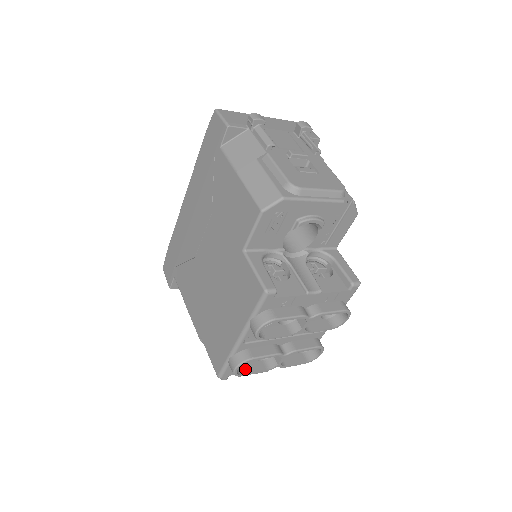
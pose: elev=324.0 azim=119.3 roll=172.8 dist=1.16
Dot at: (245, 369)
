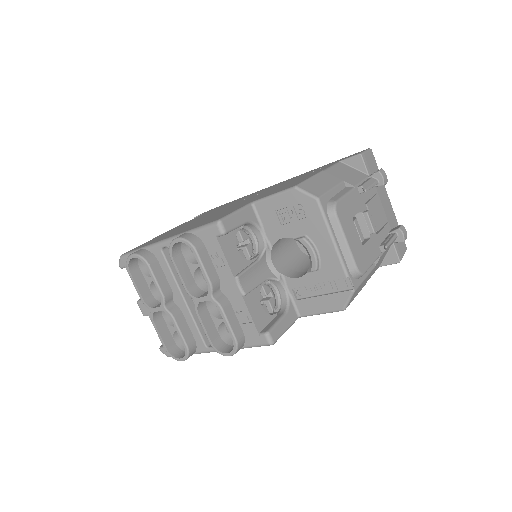
Dot at: (137, 274)
